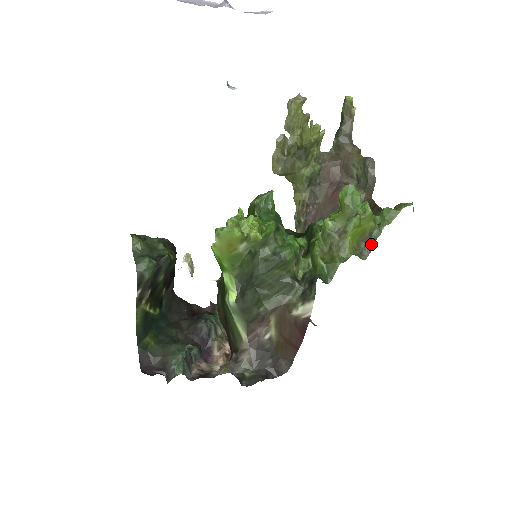
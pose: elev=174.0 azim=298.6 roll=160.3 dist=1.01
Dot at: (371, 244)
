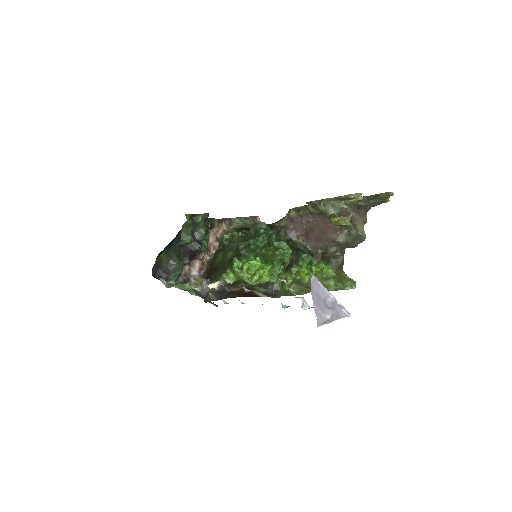
Dot at: occluded
